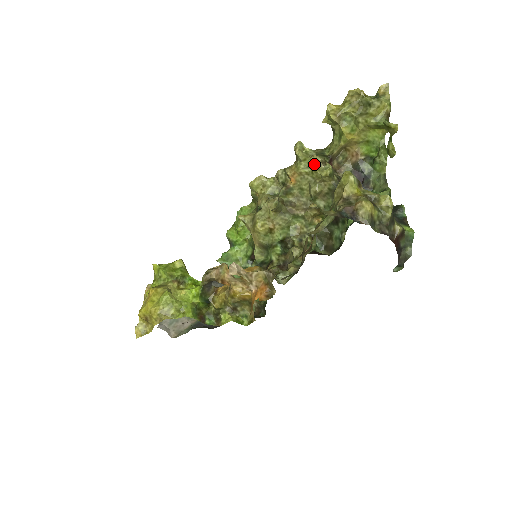
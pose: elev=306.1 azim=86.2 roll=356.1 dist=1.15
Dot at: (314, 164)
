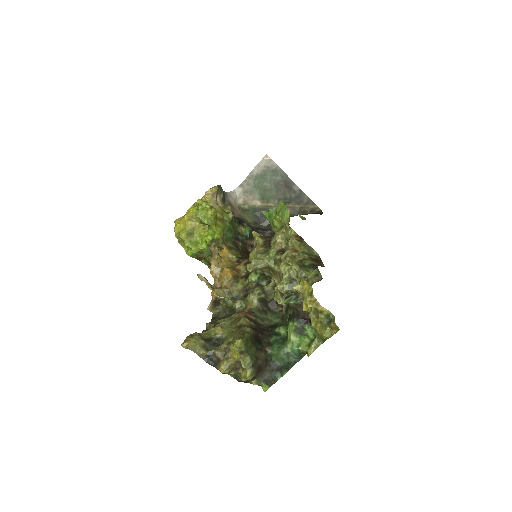
Dot at: (277, 287)
